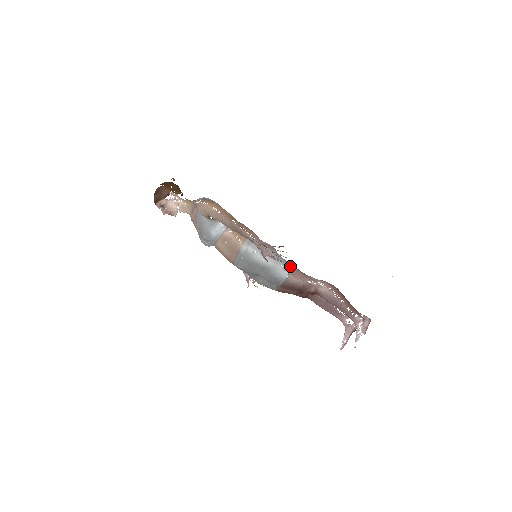
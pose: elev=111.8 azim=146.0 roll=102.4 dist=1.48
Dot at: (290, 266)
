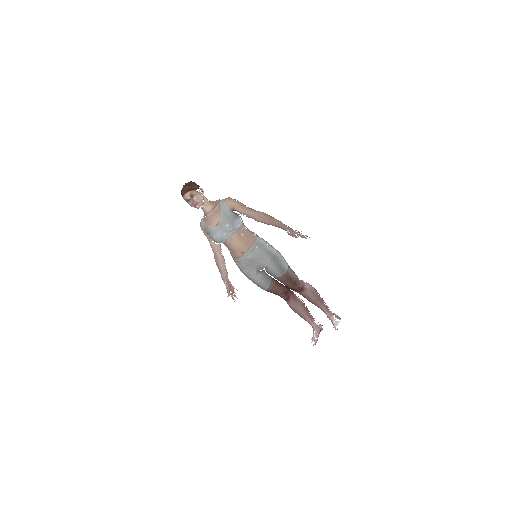
Dot at: (287, 263)
